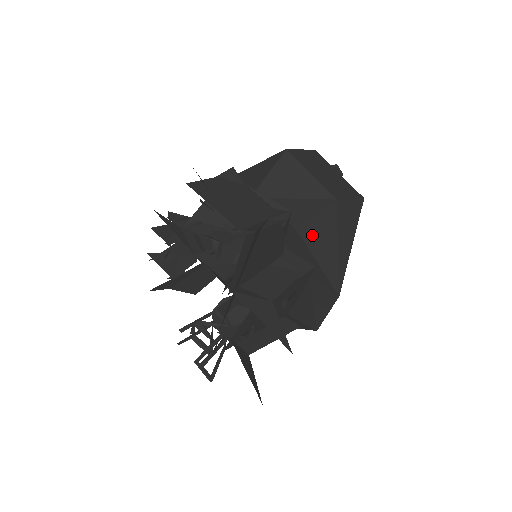
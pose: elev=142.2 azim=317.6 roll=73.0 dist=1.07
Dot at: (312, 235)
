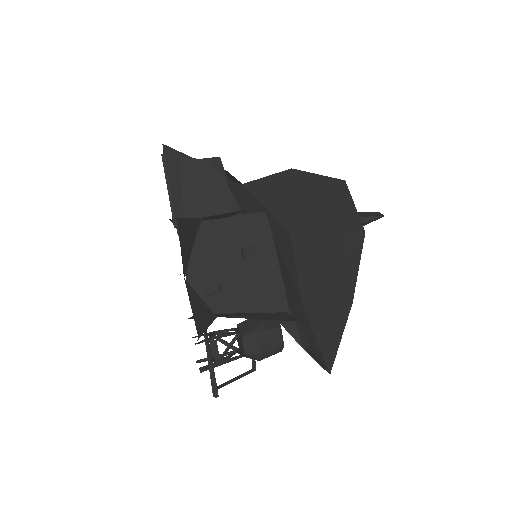
Dot at: (260, 188)
